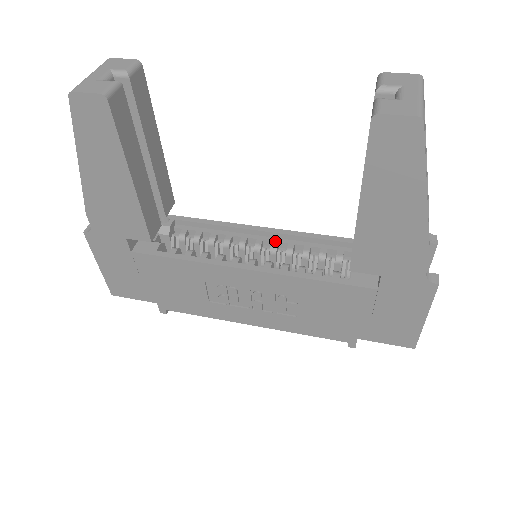
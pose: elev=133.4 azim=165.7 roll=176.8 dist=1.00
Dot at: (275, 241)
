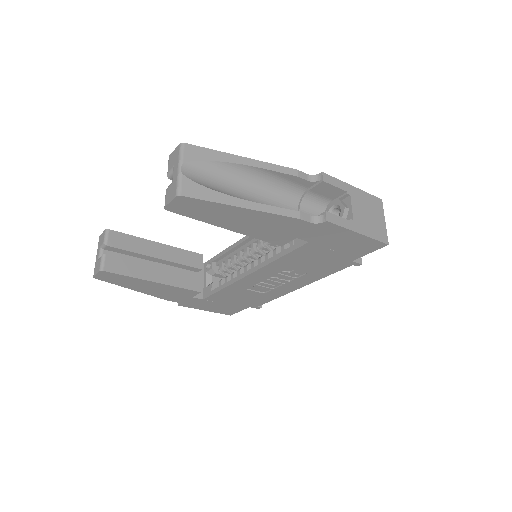
Dot at: (258, 239)
